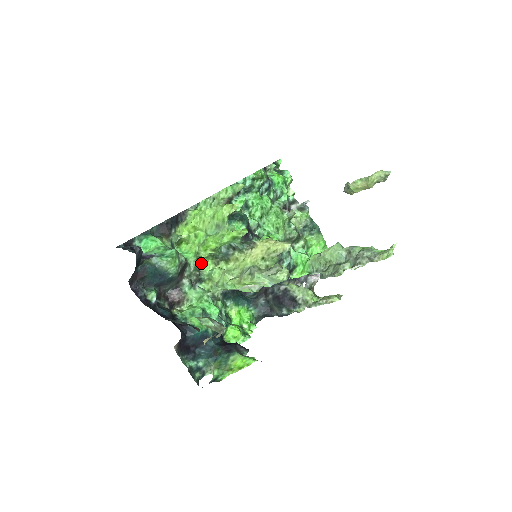
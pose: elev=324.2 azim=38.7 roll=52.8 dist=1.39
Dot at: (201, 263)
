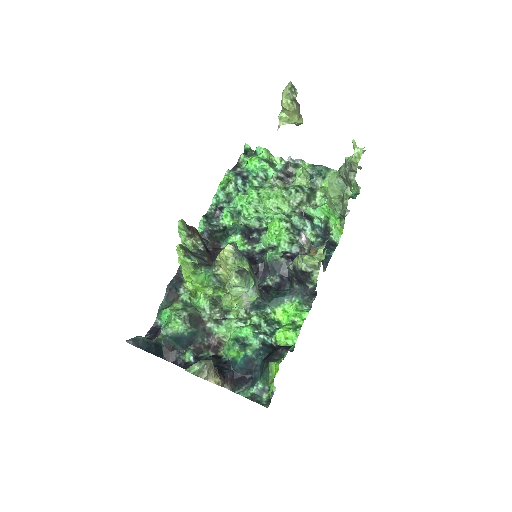
Dot at: (219, 298)
